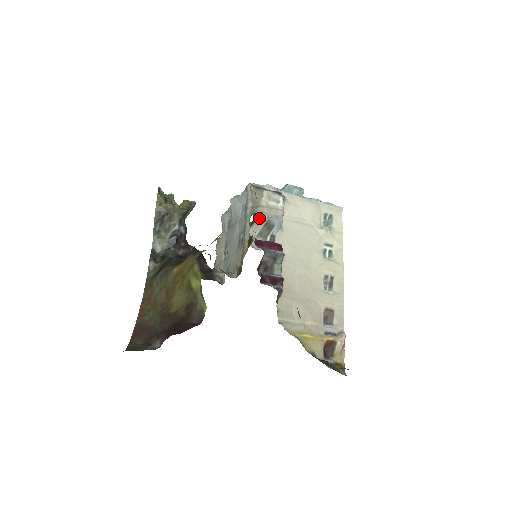
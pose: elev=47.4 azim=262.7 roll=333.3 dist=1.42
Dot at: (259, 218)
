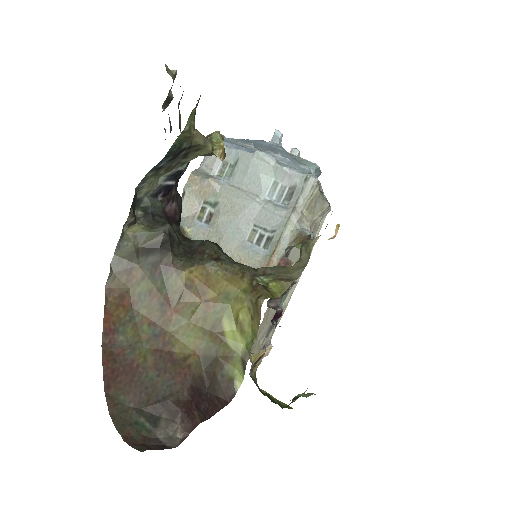
Dot at: occluded
